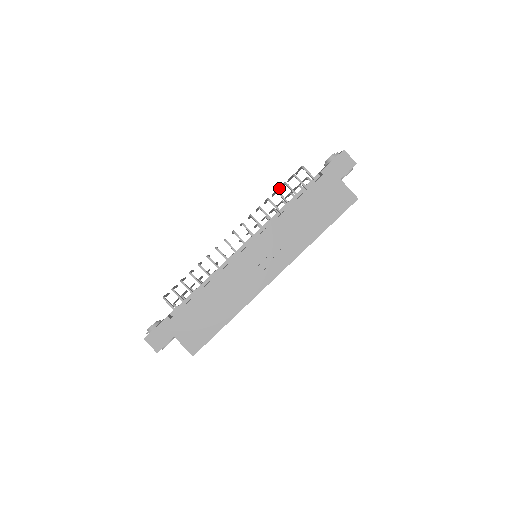
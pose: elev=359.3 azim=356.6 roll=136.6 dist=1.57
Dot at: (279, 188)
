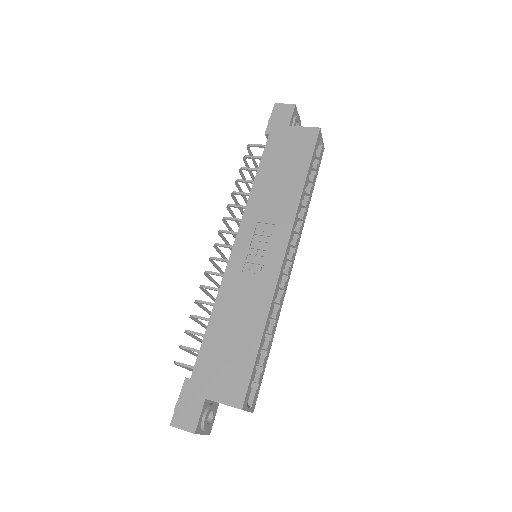
Dot at: occluded
